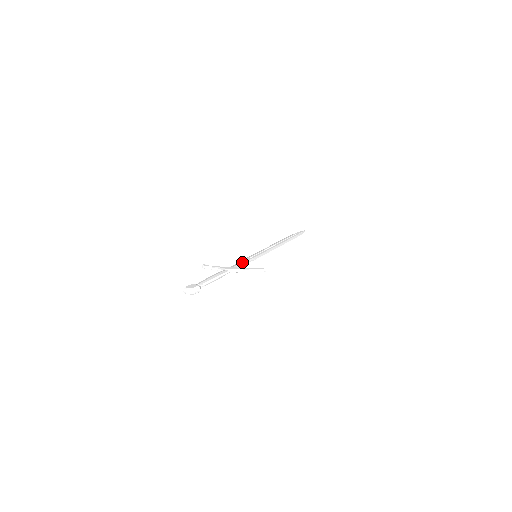
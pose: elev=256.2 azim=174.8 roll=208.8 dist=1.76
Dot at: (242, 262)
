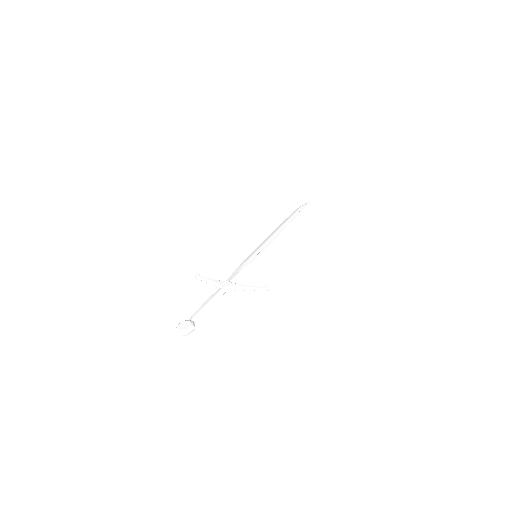
Dot at: (240, 271)
